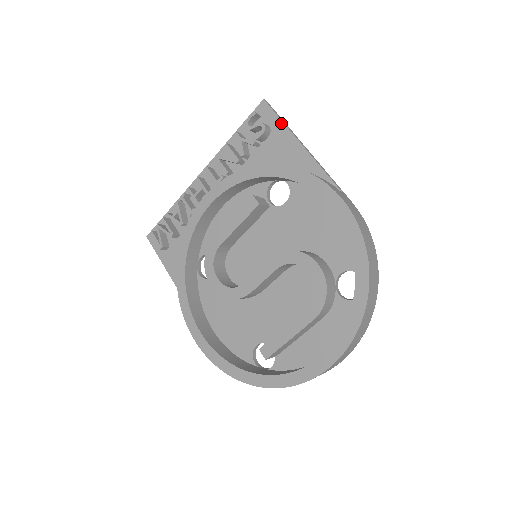
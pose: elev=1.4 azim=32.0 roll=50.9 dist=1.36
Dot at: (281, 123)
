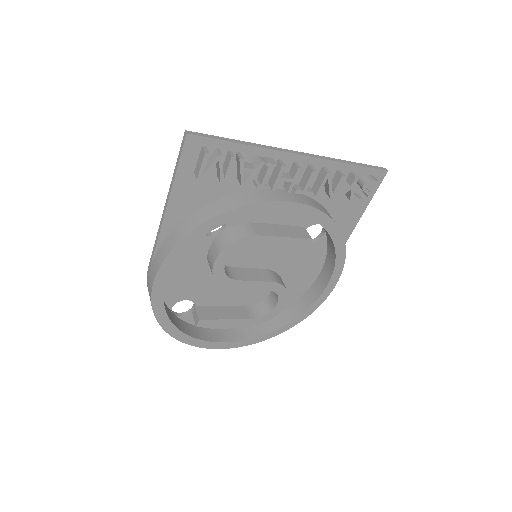
Dot at: (370, 199)
